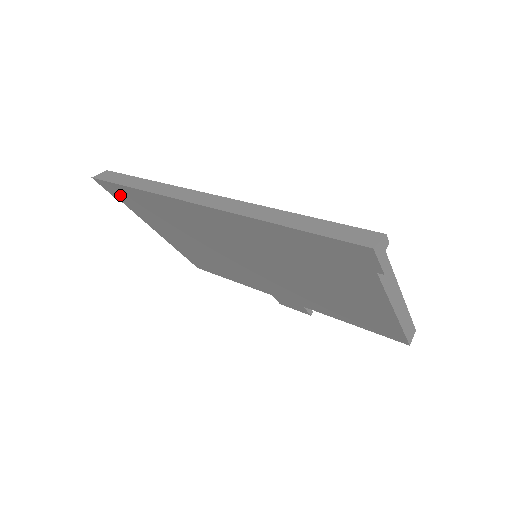
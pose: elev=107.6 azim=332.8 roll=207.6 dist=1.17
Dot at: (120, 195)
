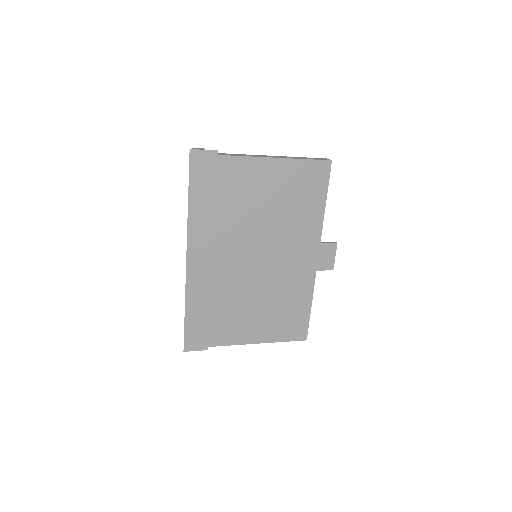
Dot at: (200, 339)
